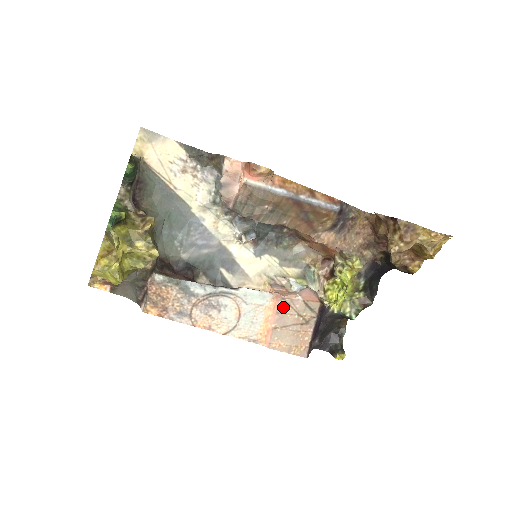
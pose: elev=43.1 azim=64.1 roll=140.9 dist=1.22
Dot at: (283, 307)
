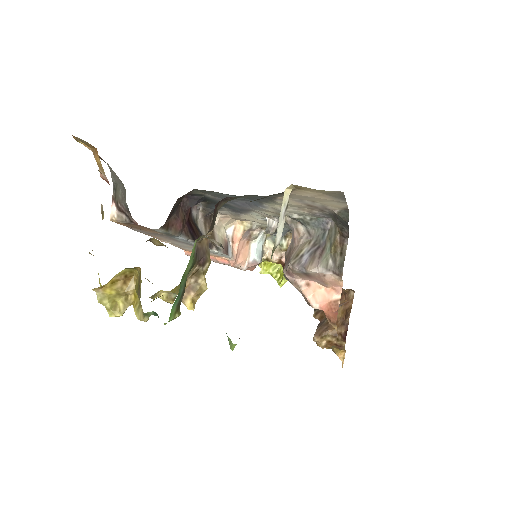
Dot at: occluded
